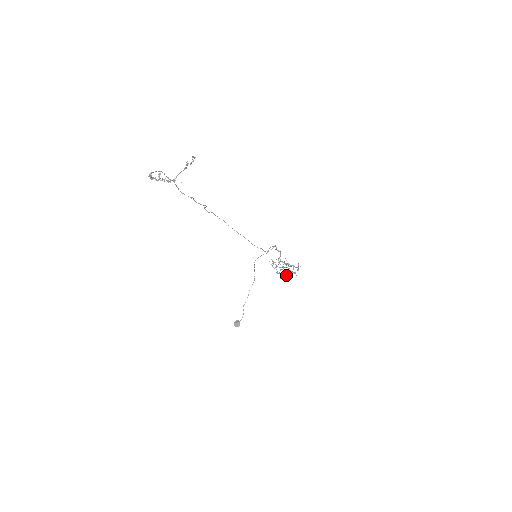
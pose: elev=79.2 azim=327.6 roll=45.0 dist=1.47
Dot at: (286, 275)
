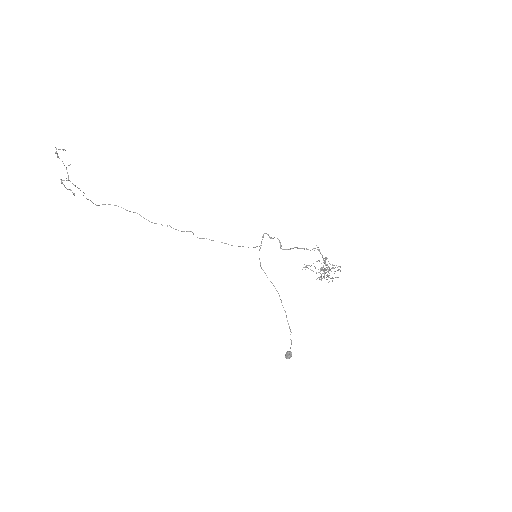
Dot at: (323, 273)
